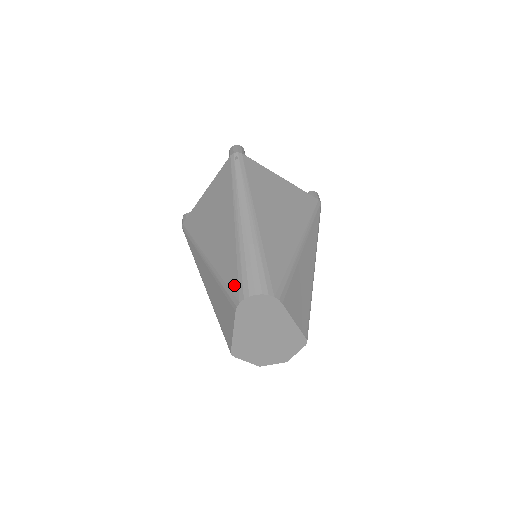
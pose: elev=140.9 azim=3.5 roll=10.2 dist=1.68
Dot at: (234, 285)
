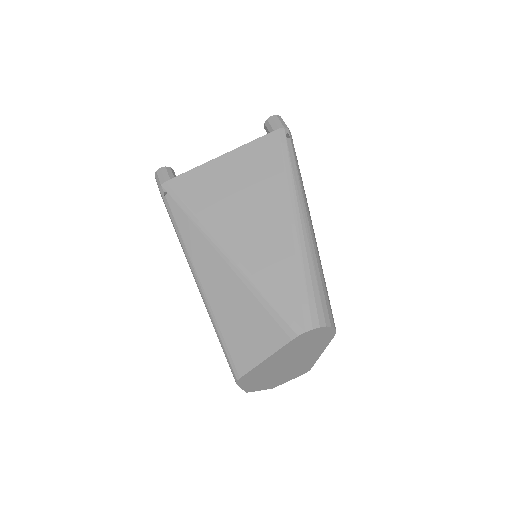
Dot at: (294, 306)
